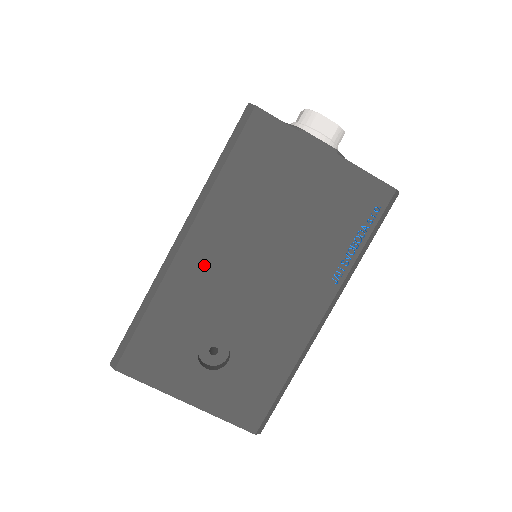
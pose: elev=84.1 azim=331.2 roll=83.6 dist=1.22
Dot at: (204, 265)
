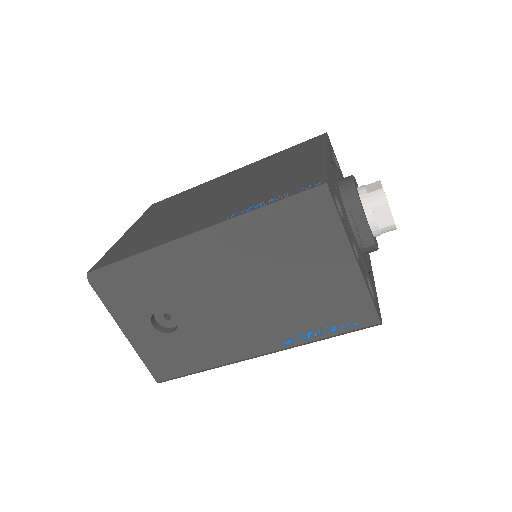
Dot at: (201, 266)
